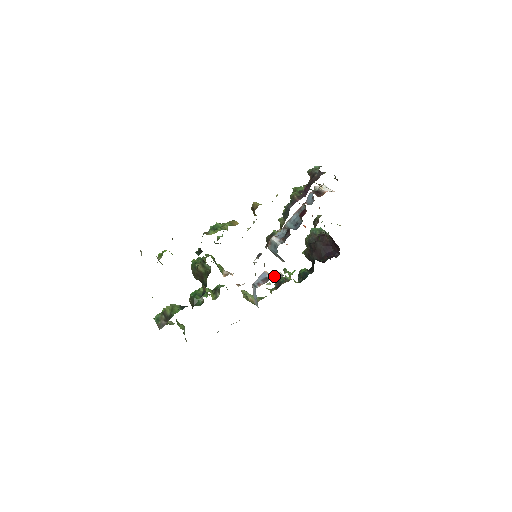
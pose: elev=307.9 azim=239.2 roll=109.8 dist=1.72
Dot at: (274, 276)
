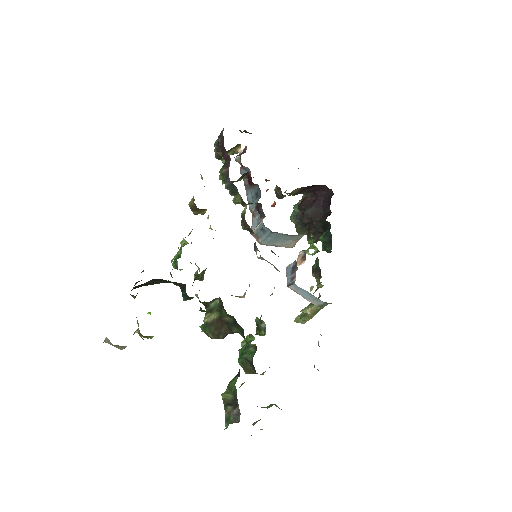
Dot at: (299, 261)
